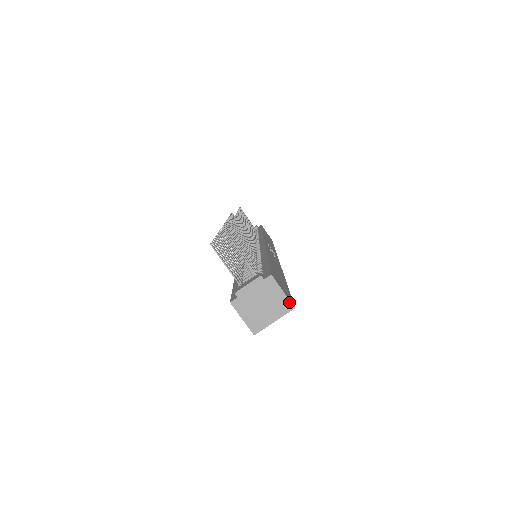
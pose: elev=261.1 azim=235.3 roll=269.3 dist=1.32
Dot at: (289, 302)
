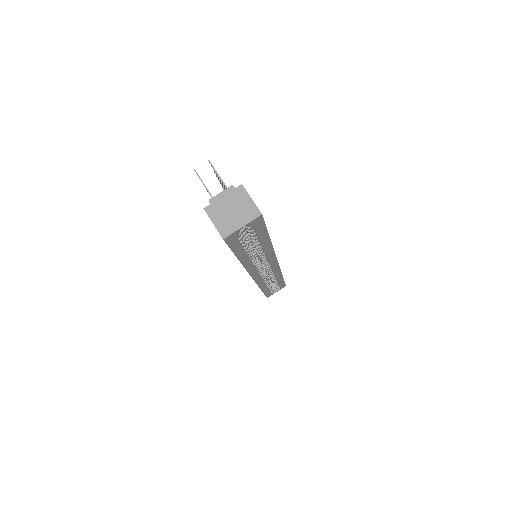
Dot at: (257, 209)
